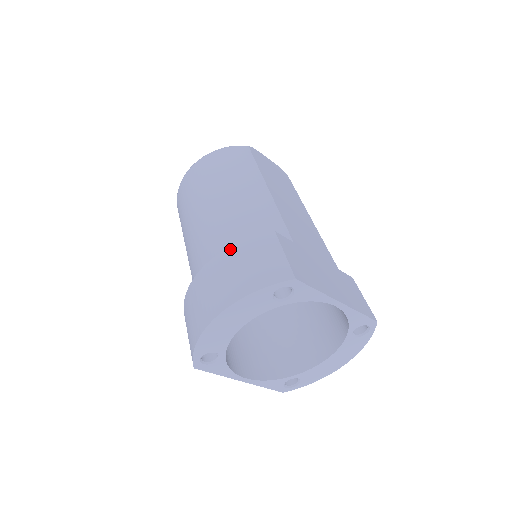
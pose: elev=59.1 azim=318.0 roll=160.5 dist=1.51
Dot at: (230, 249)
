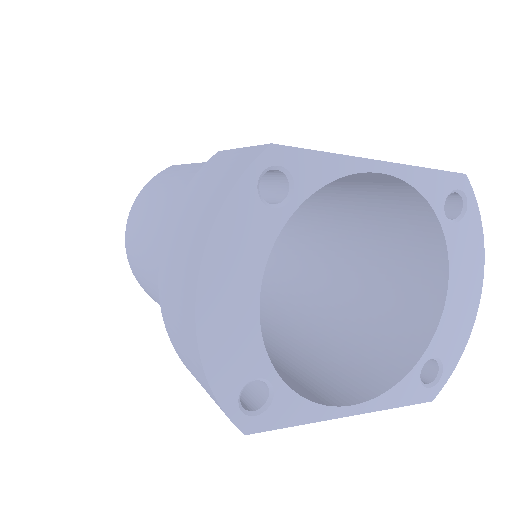
Dot at: (173, 214)
